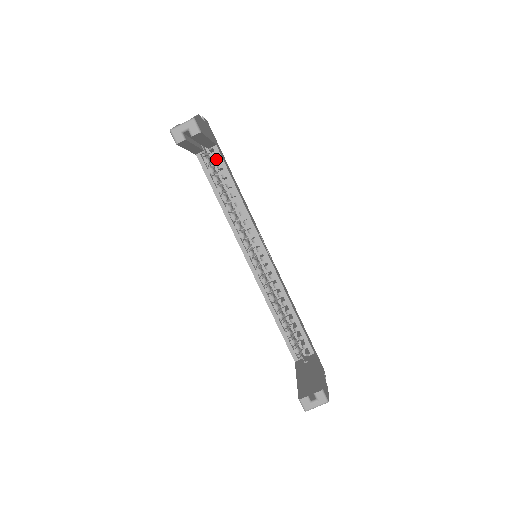
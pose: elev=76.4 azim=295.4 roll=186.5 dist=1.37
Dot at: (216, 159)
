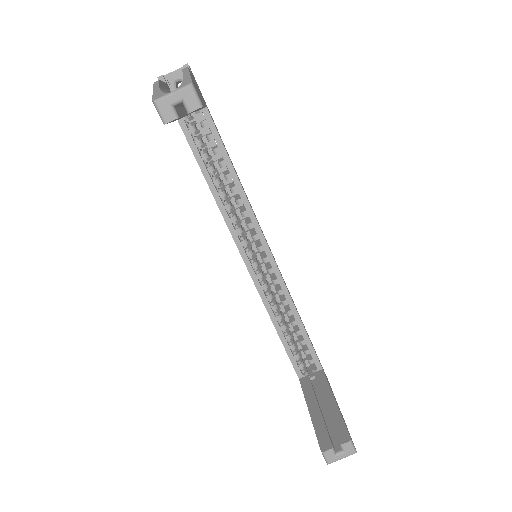
Dot at: (205, 126)
